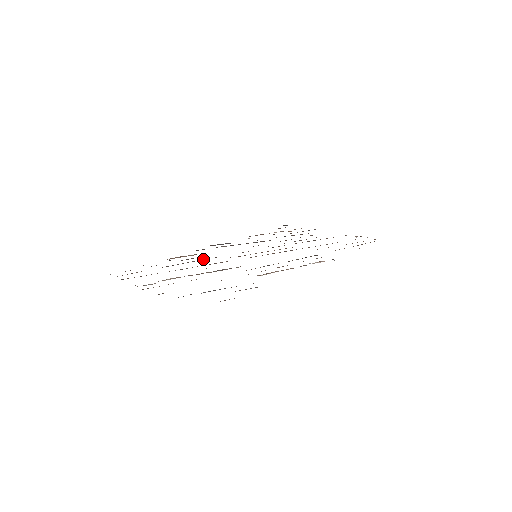
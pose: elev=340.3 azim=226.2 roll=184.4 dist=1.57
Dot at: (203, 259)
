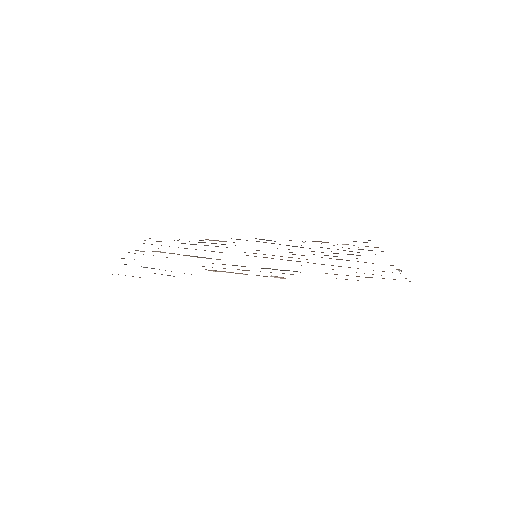
Dot at: (217, 246)
